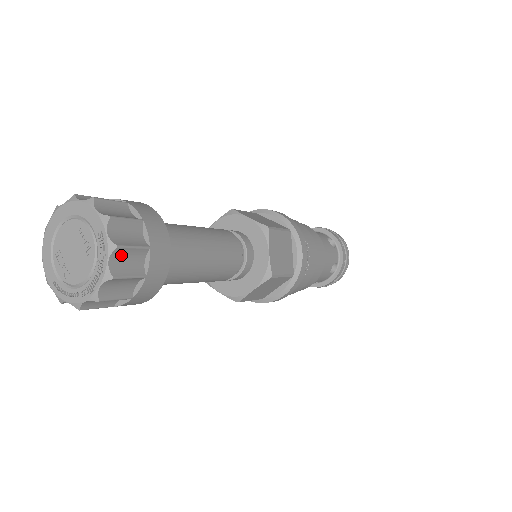
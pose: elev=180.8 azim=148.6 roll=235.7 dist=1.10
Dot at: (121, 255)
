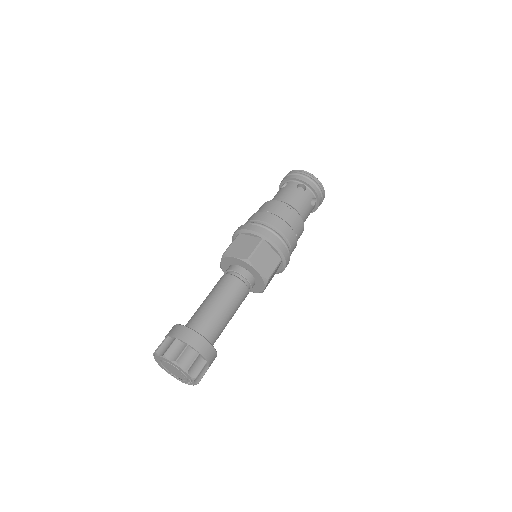
Dot at: (198, 380)
